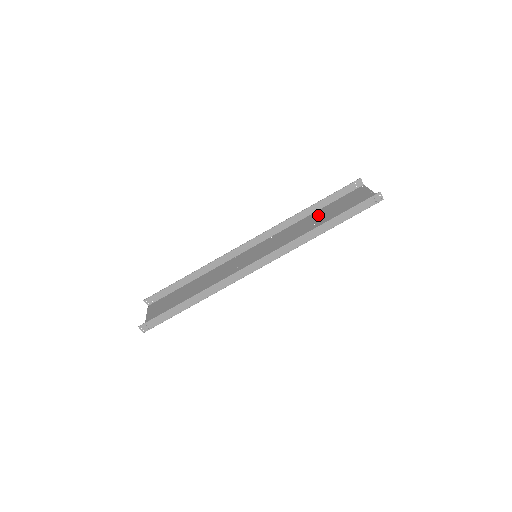
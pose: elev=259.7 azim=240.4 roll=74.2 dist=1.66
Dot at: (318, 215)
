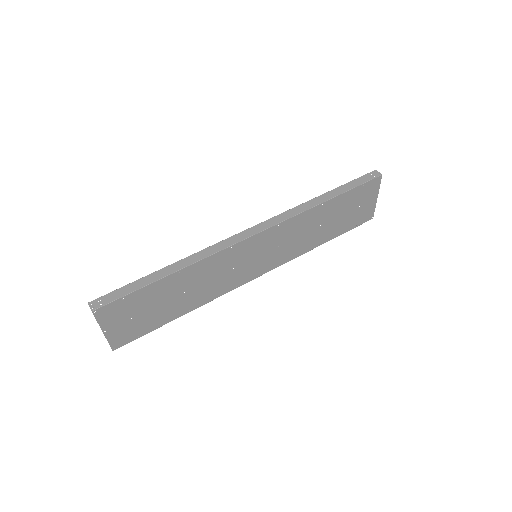
Dot at: (327, 233)
